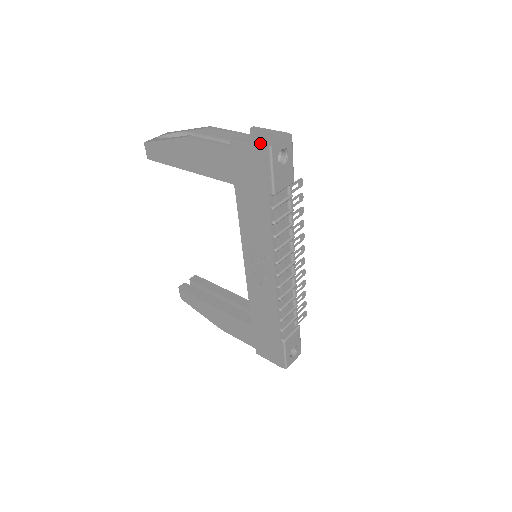
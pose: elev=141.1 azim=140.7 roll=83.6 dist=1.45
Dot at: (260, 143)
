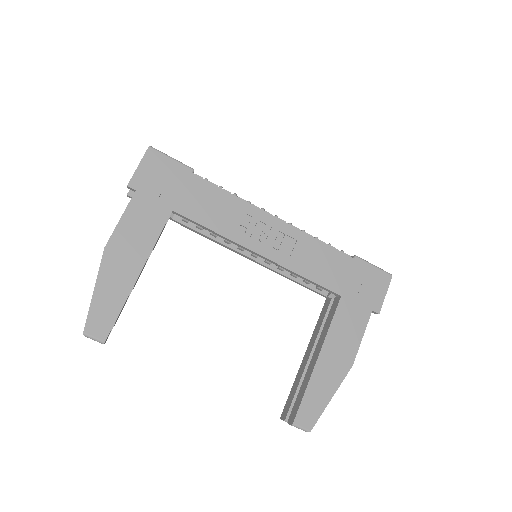
Dot at: (143, 156)
